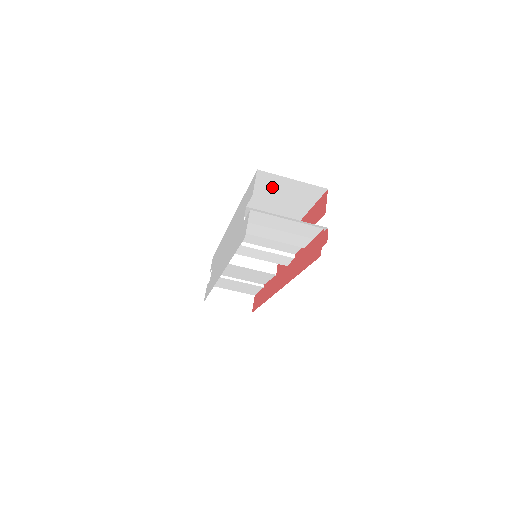
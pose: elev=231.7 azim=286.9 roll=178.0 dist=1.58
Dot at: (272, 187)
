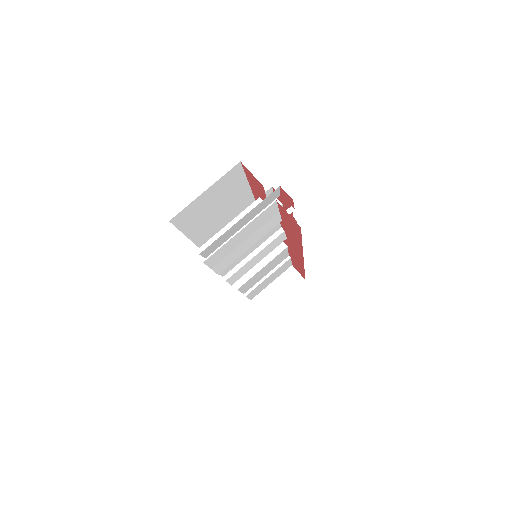
Dot at: (198, 212)
